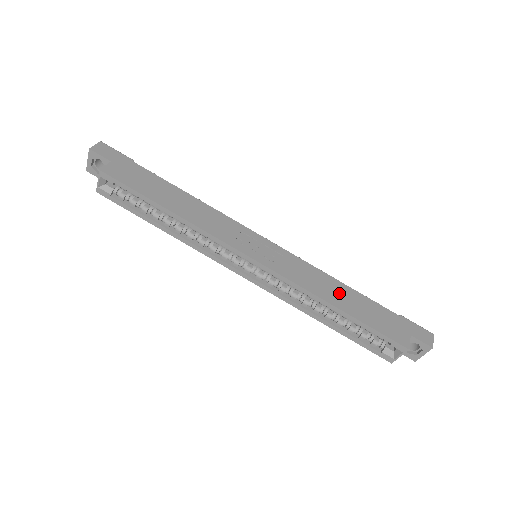
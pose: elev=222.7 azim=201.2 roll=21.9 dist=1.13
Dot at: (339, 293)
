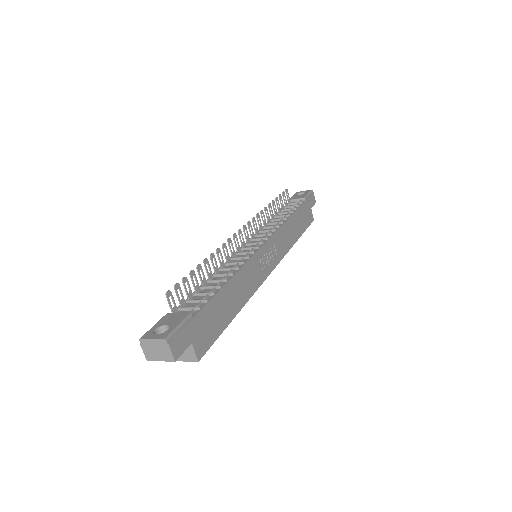
Dot at: (293, 228)
